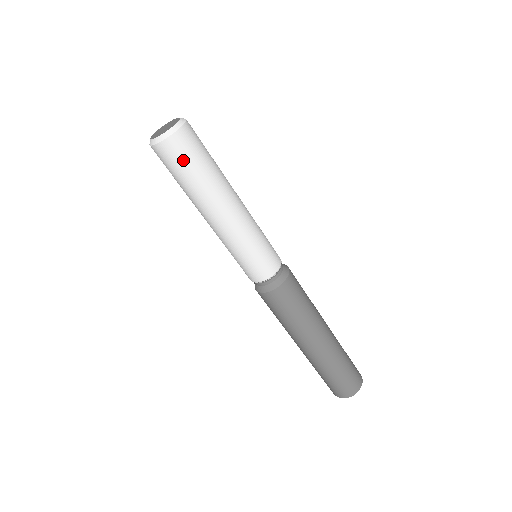
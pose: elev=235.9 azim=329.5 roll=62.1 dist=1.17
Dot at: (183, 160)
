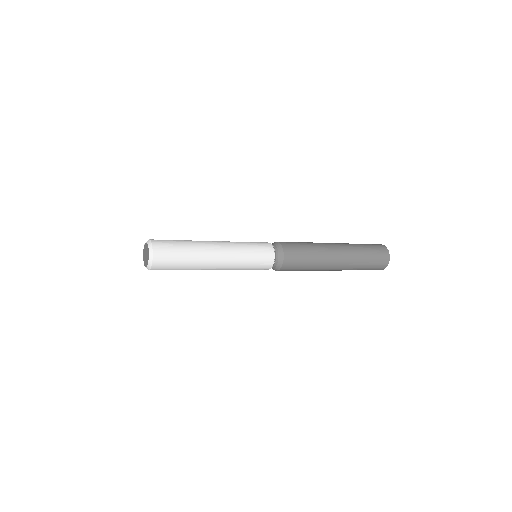
Dot at: occluded
